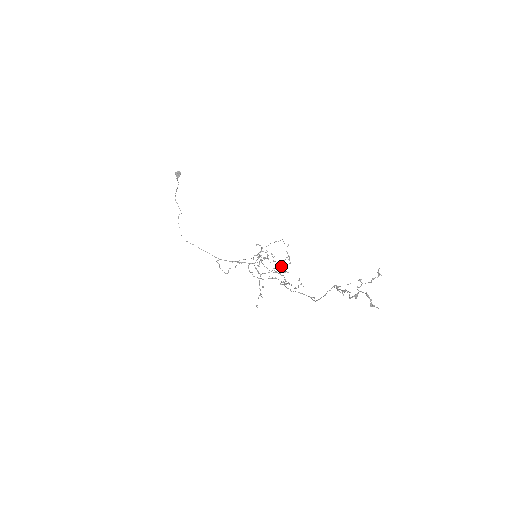
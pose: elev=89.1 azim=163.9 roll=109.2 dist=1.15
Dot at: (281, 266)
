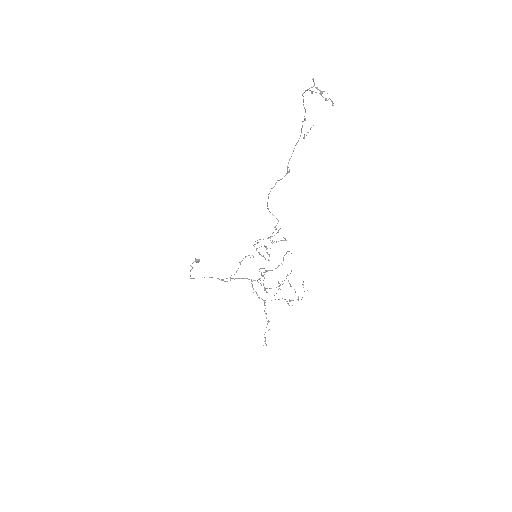
Dot at: (276, 241)
